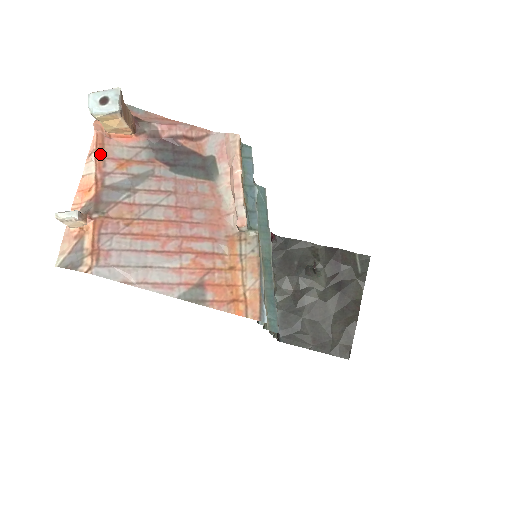
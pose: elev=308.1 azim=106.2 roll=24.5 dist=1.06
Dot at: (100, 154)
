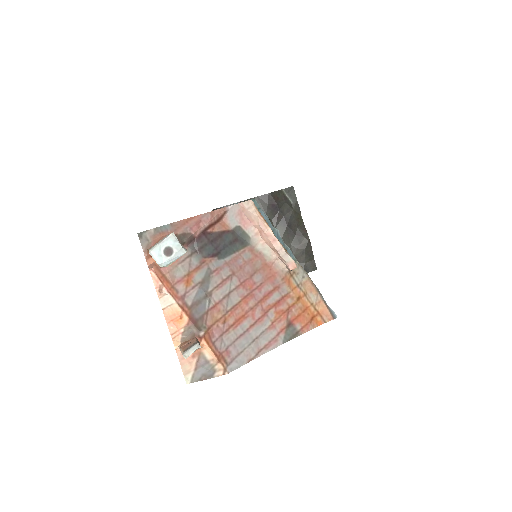
Dot at: (168, 285)
